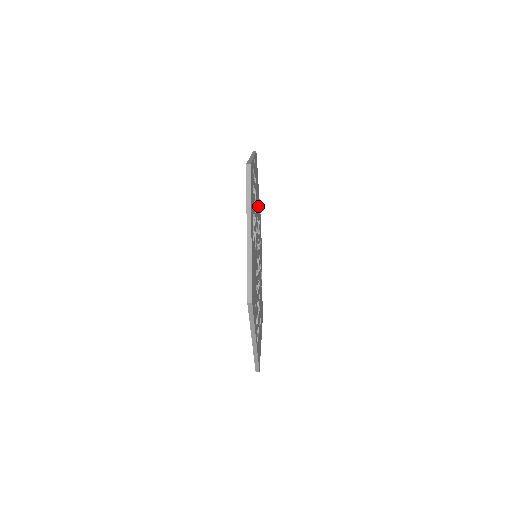
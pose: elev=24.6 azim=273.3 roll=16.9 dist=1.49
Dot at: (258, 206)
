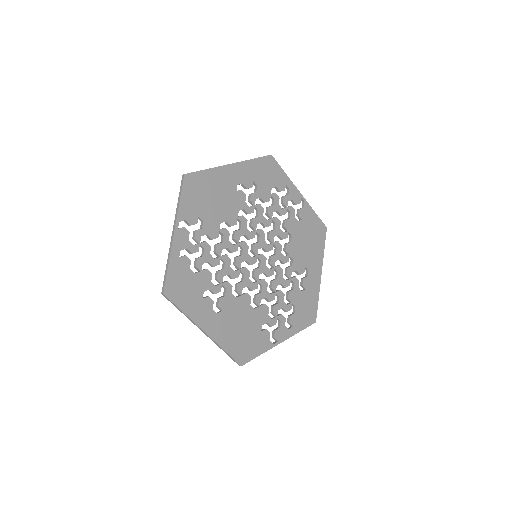
Dot at: (235, 193)
